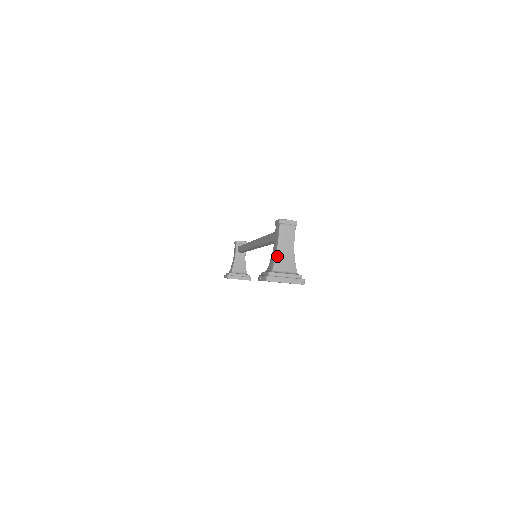
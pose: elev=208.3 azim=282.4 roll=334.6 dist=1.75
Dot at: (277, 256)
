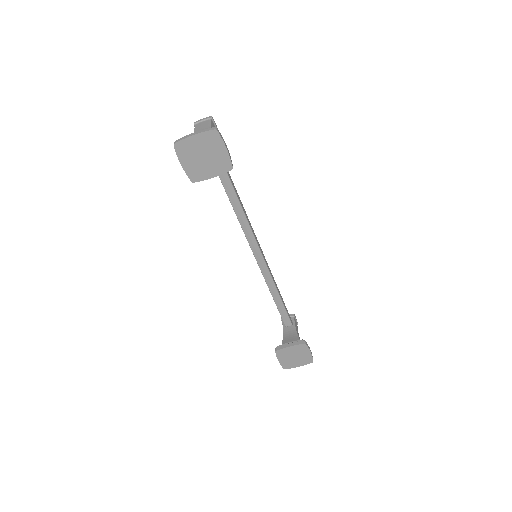
Dot at: occluded
